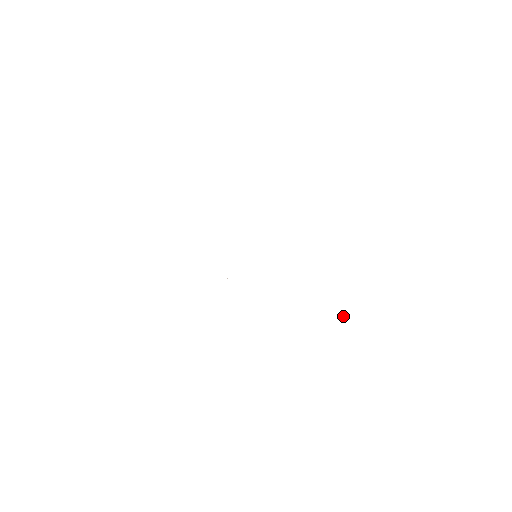
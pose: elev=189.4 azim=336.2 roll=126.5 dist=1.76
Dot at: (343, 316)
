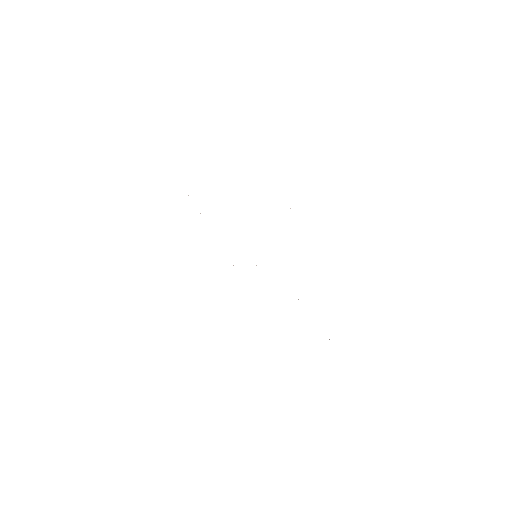
Dot at: occluded
